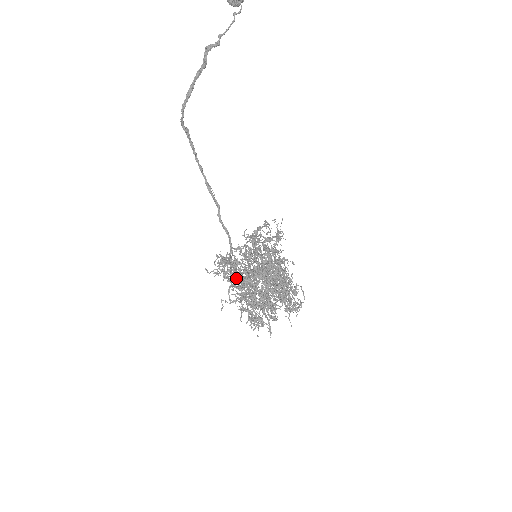
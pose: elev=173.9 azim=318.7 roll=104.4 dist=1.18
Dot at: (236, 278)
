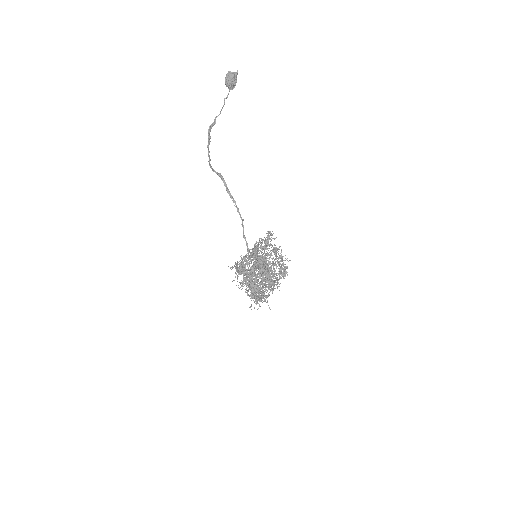
Dot at: occluded
